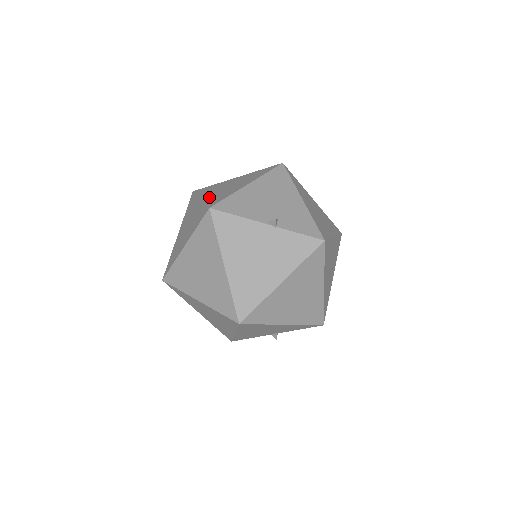
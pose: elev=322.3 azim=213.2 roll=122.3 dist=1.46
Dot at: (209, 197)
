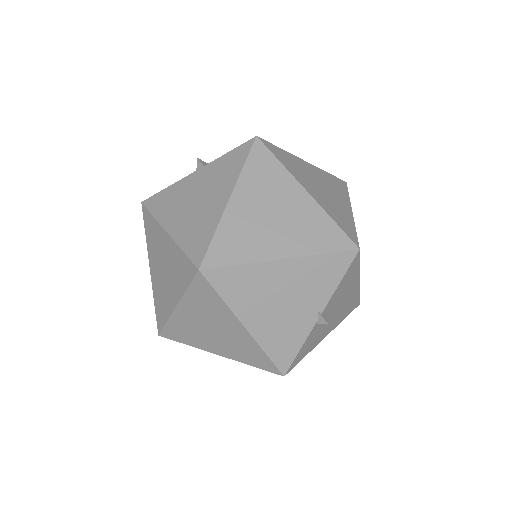
Dot at: occluded
